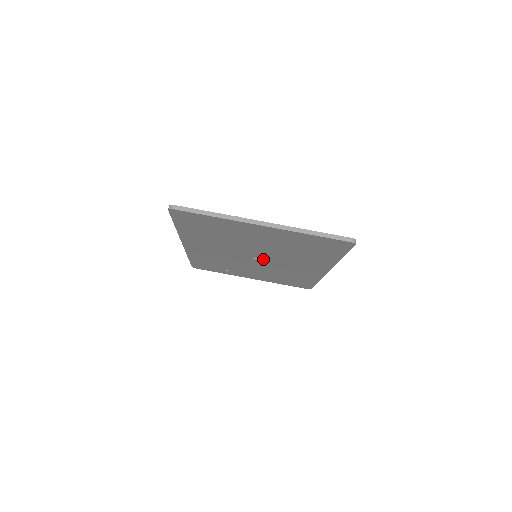
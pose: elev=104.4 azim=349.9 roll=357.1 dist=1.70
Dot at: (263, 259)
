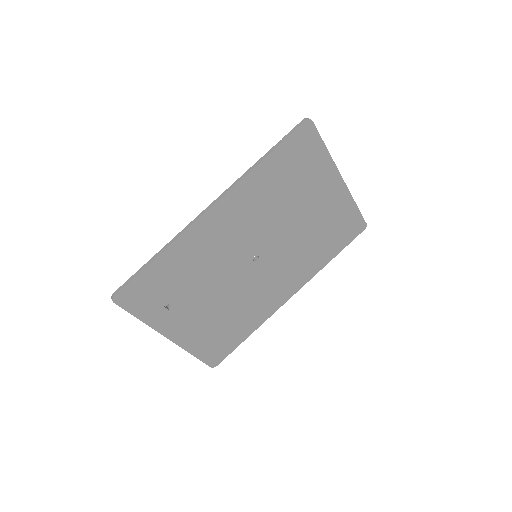
Dot at: (261, 261)
